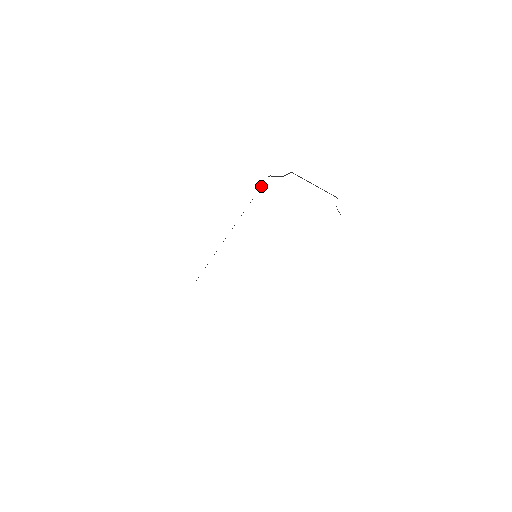
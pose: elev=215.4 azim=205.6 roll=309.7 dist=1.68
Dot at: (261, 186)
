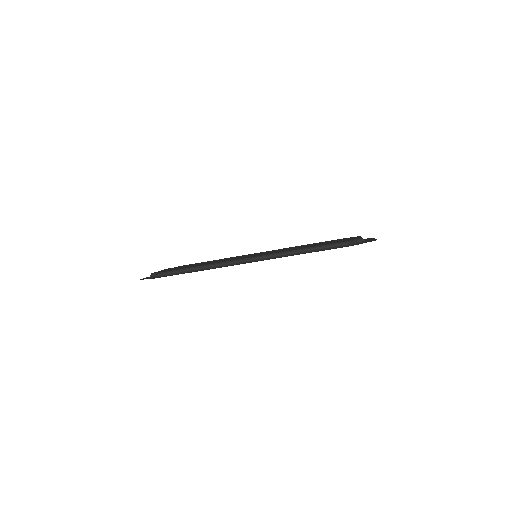
Dot at: (335, 245)
